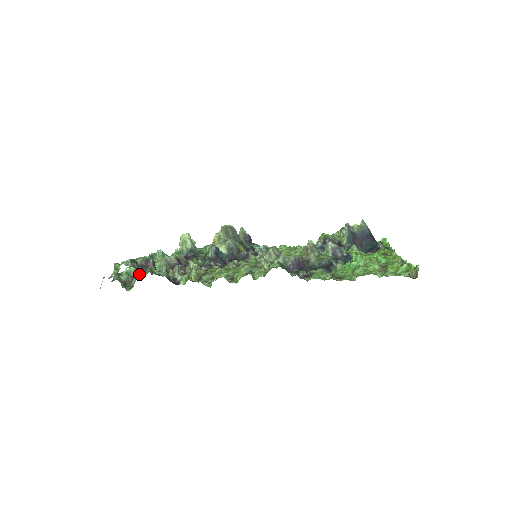
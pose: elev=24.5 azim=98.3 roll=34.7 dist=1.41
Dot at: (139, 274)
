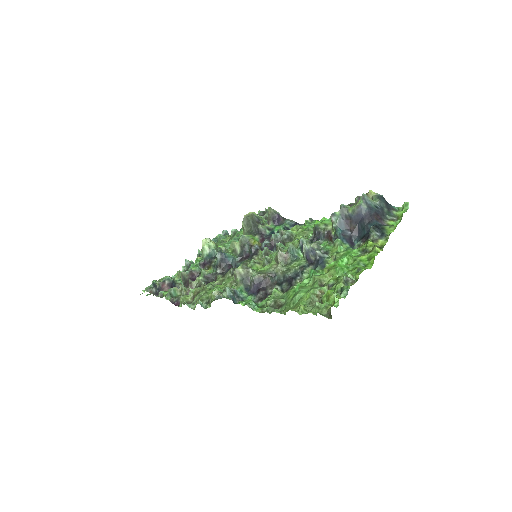
Dot at: occluded
